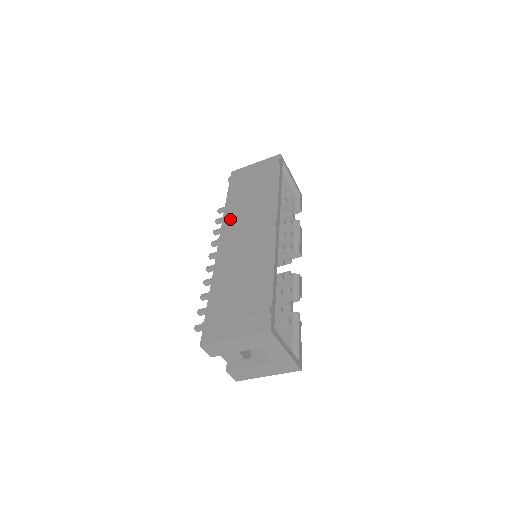
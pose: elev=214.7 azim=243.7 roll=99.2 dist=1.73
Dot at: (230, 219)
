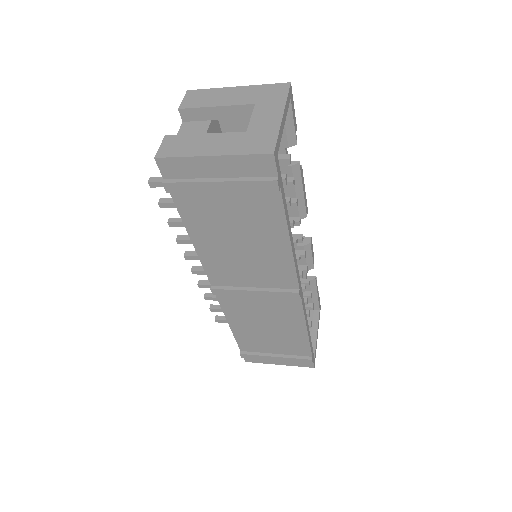
Dot at: (214, 263)
